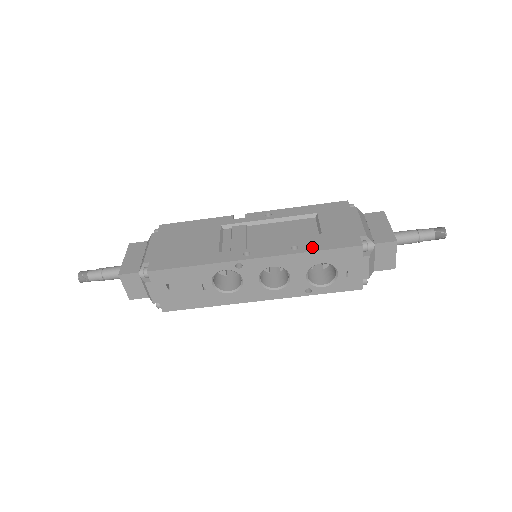
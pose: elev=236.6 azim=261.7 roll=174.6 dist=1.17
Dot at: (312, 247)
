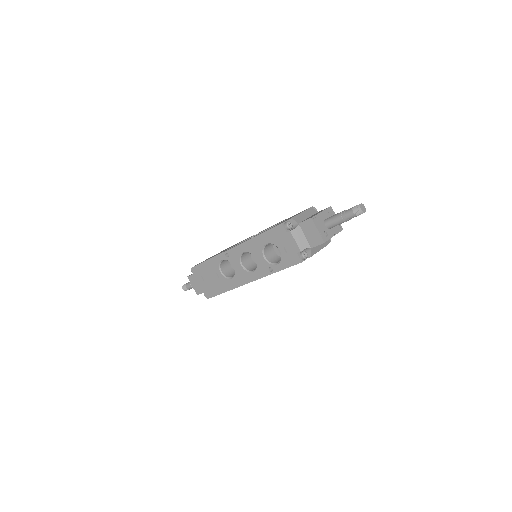
Dot at: (260, 233)
